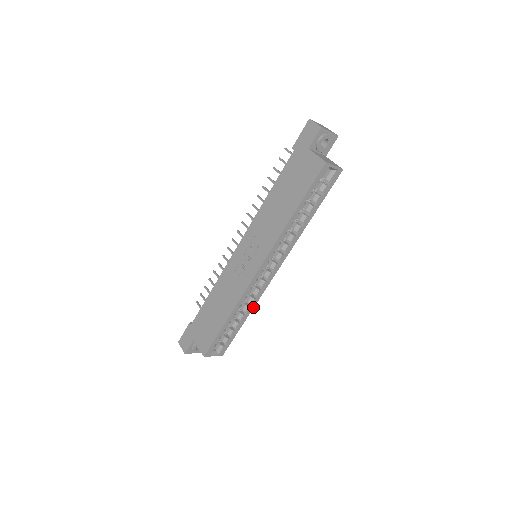
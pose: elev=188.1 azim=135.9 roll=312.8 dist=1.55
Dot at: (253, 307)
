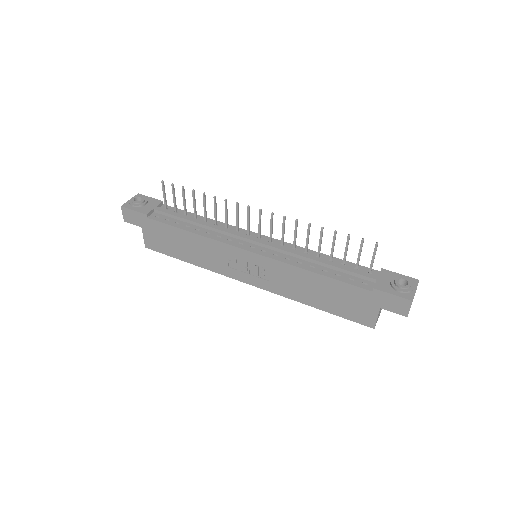
Dot at: occluded
